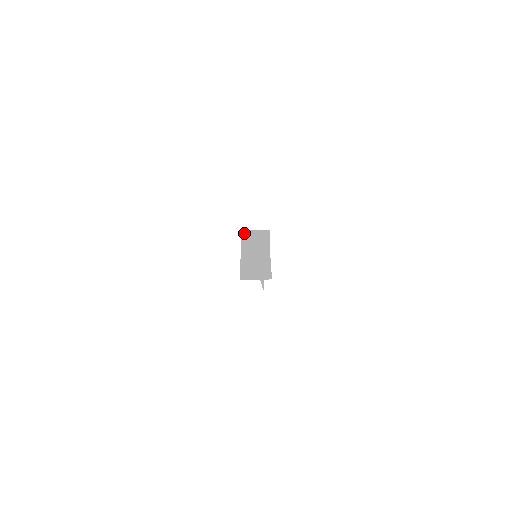
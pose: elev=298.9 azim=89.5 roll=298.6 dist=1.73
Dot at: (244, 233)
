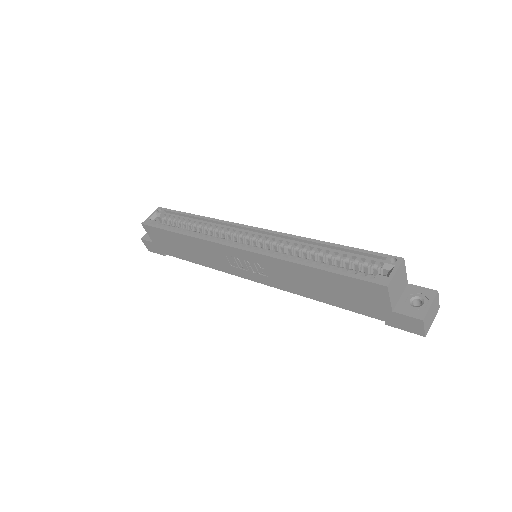
Dot at: (390, 286)
